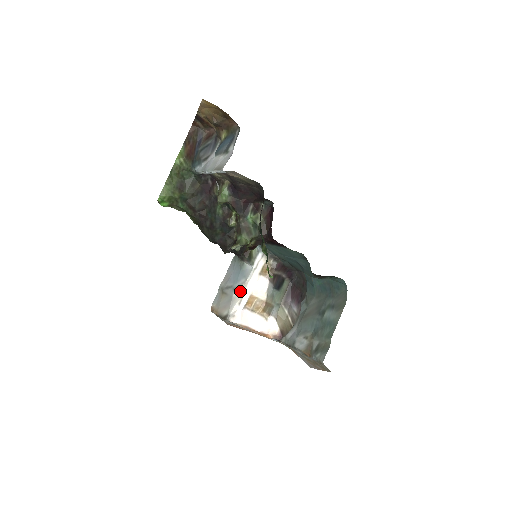
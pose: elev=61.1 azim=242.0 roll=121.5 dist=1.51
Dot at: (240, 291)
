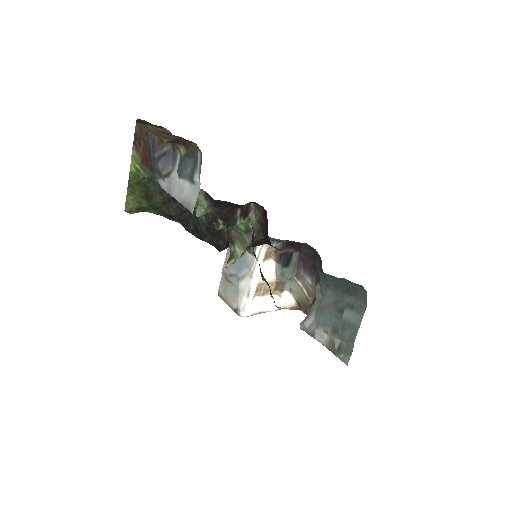
Dot at: (246, 283)
